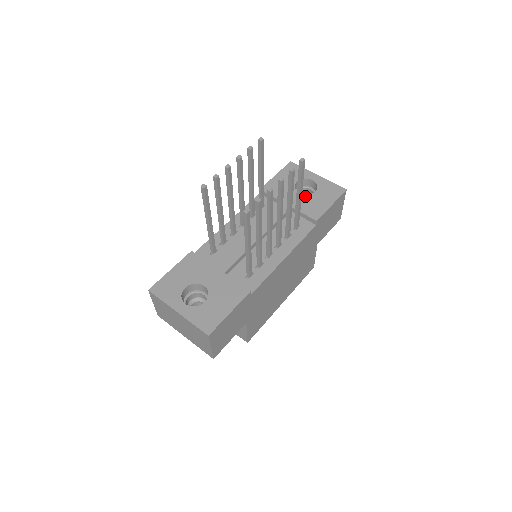
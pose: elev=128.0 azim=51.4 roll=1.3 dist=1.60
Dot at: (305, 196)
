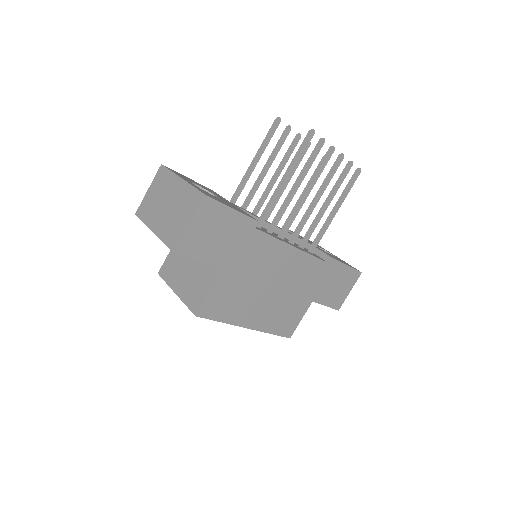
Dot at: occluded
